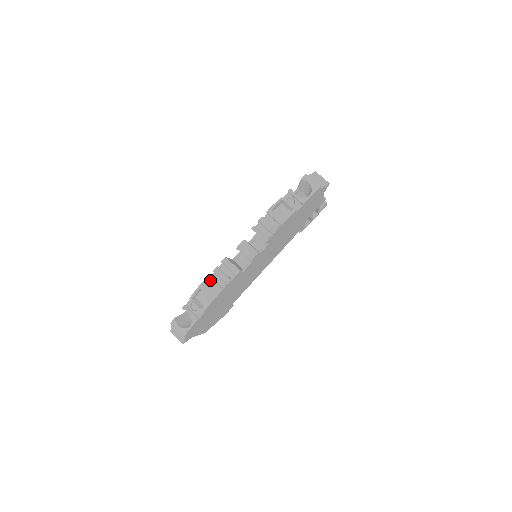
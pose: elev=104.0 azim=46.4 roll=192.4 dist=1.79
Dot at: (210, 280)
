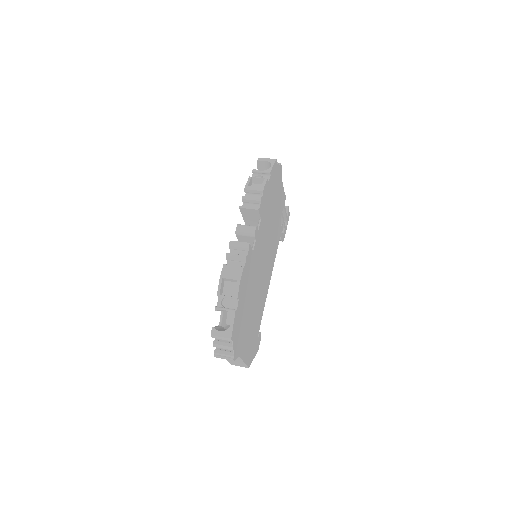
Dot at: (227, 266)
